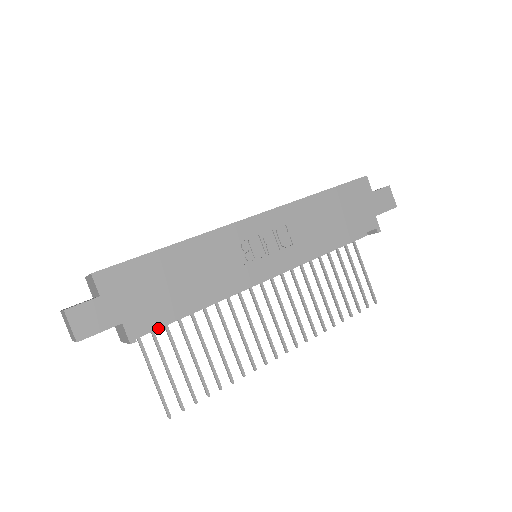
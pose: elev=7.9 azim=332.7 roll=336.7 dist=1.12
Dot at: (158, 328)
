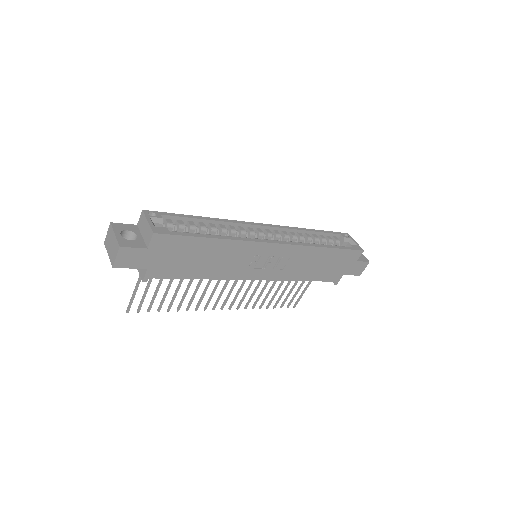
Dot at: occluded
